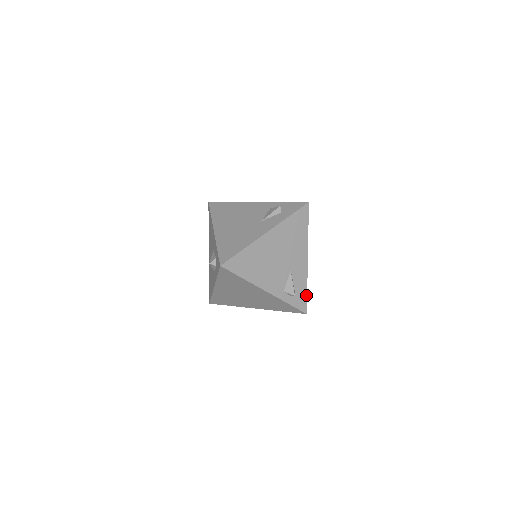
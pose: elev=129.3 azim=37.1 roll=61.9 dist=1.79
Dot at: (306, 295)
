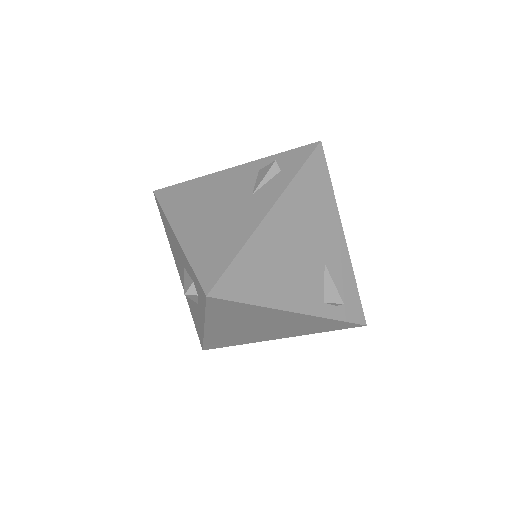
Dot at: (358, 296)
